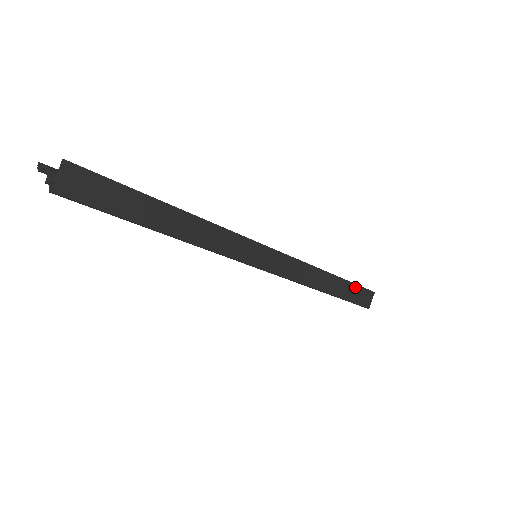
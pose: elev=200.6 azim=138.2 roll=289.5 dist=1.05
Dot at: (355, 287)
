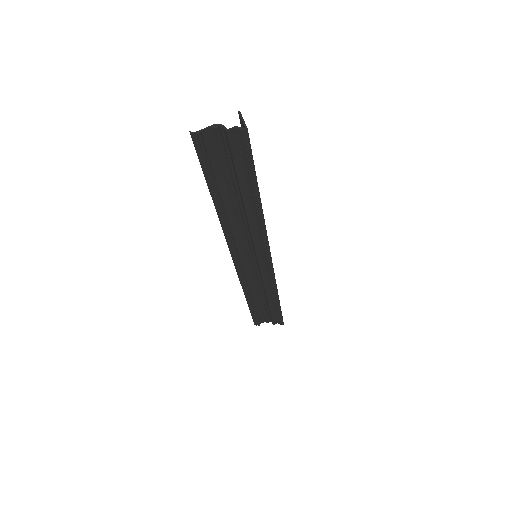
Dot at: occluded
